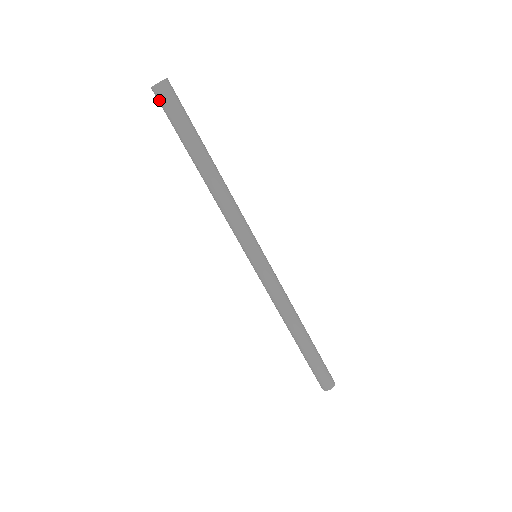
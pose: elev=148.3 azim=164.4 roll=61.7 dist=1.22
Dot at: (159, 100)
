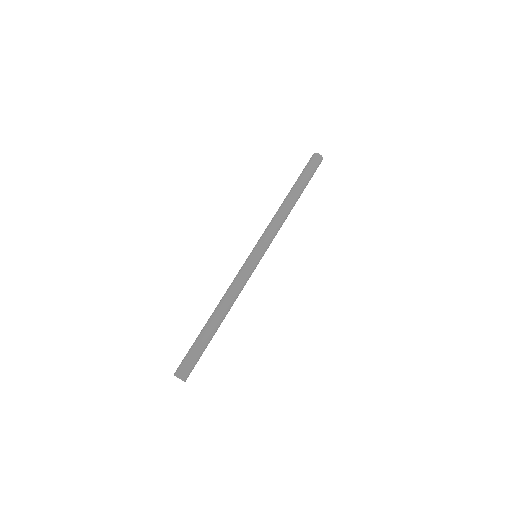
Dot at: (313, 159)
